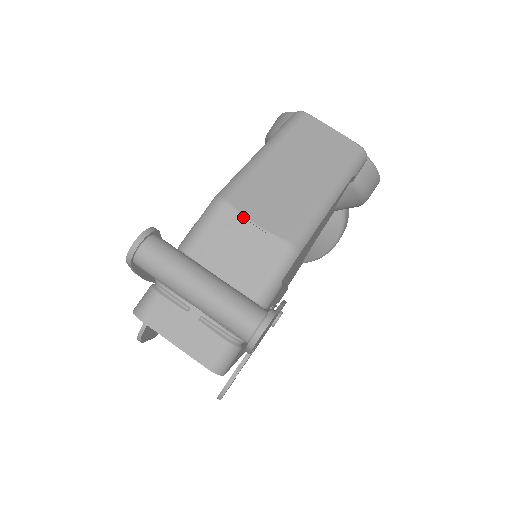
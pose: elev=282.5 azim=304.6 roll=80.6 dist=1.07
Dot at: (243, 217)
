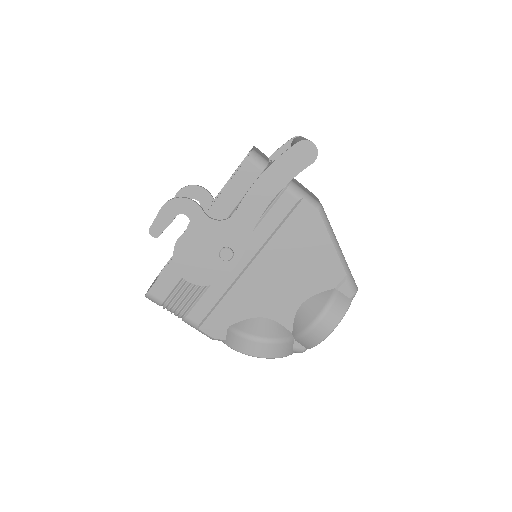
Dot at: (317, 198)
